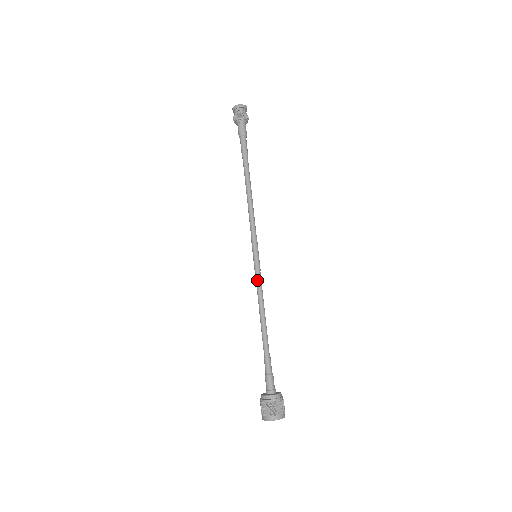
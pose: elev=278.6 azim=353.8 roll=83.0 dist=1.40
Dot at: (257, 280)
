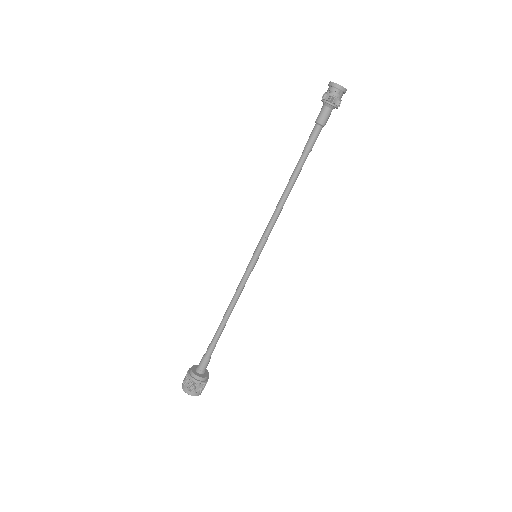
Dot at: (243, 279)
